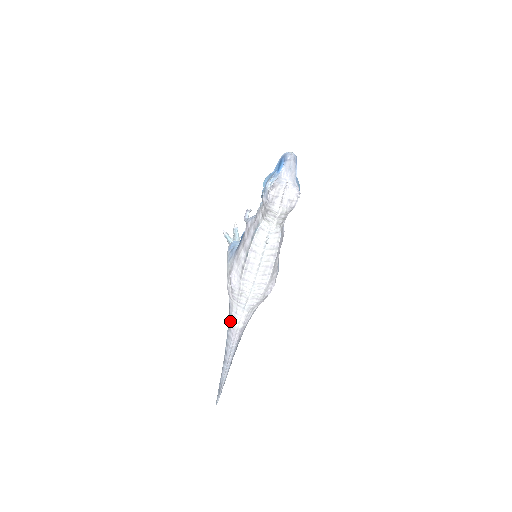
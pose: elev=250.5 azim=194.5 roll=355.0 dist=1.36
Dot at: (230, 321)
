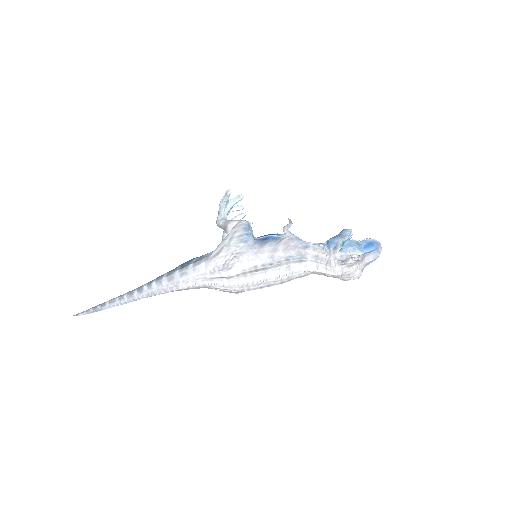
Dot at: (179, 276)
